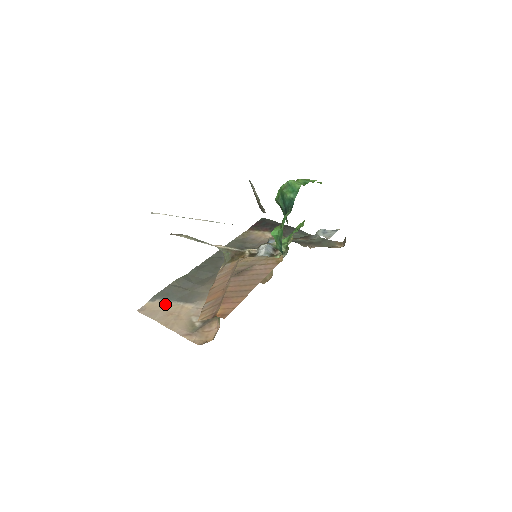
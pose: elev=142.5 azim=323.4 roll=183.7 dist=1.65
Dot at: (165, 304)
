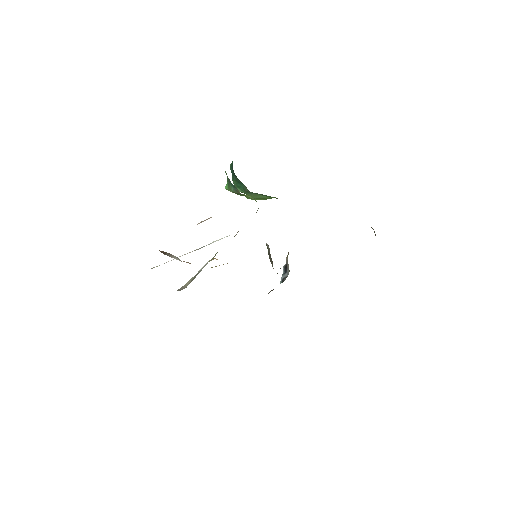
Dot at: occluded
